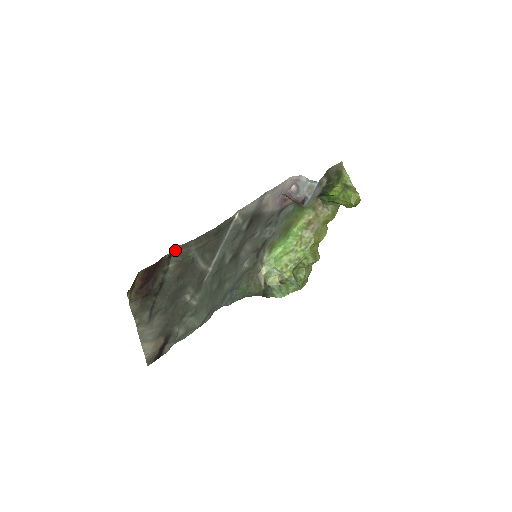
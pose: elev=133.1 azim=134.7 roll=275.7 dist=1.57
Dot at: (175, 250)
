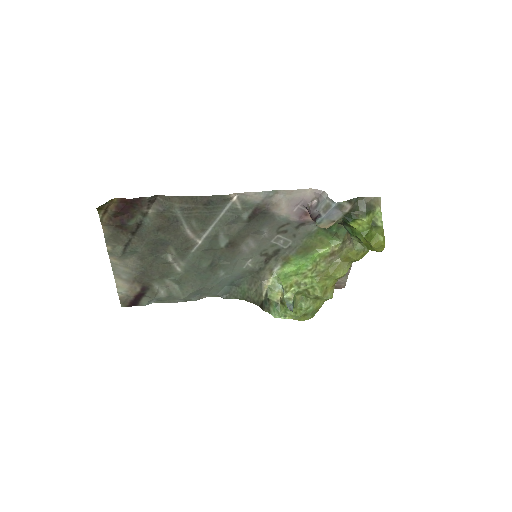
Dot at: (159, 198)
